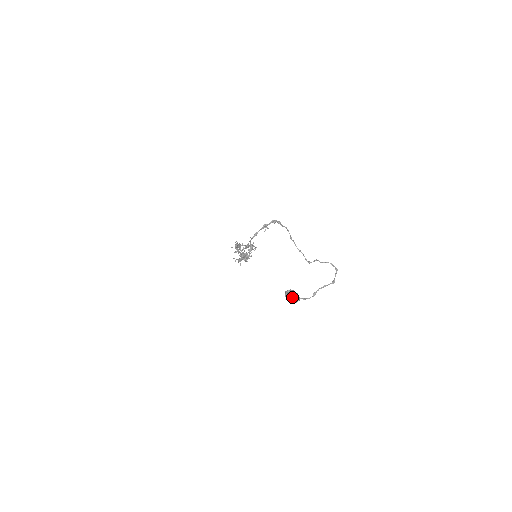
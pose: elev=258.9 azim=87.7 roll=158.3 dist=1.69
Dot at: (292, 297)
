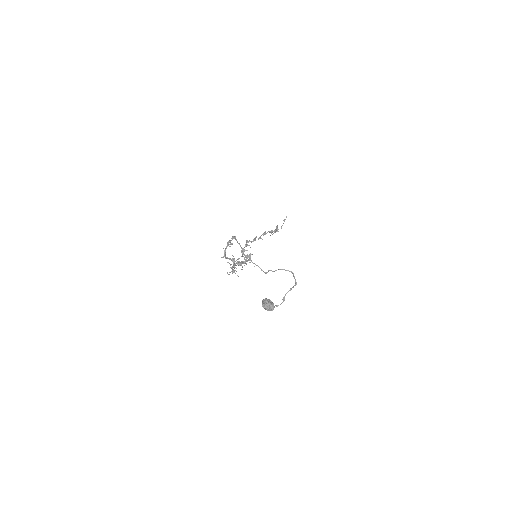
Dot at: (266, 307)
